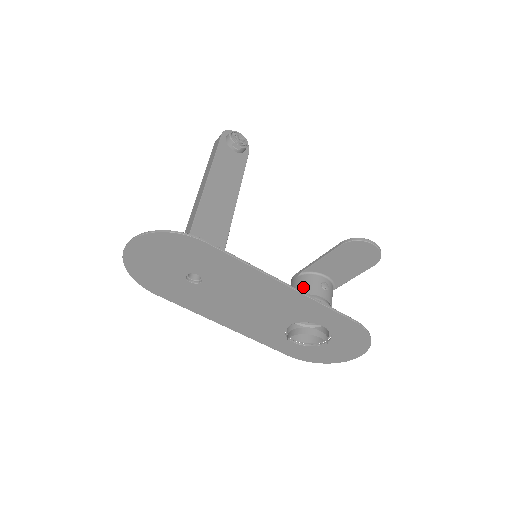
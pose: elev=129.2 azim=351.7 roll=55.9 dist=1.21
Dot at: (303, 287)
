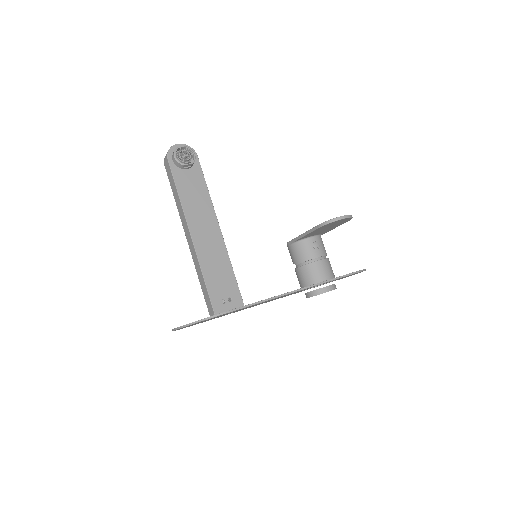
Dot at: (300, 255)
